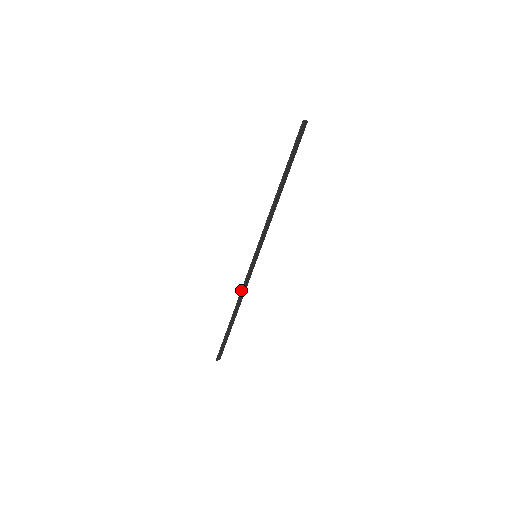
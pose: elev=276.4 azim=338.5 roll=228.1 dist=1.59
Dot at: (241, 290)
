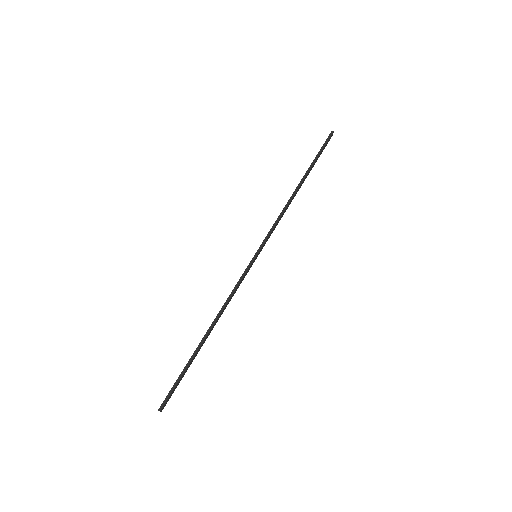
Dot at: (228, 297)
